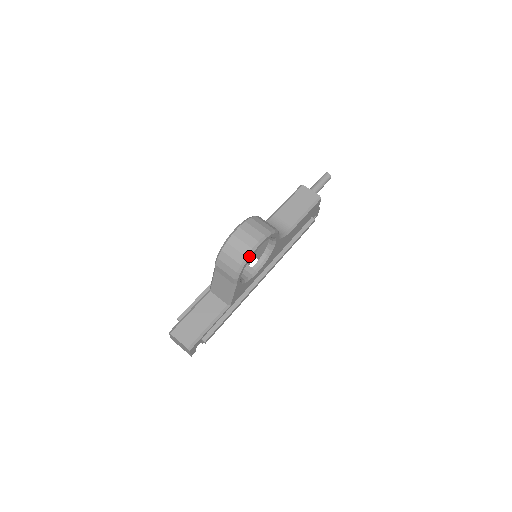
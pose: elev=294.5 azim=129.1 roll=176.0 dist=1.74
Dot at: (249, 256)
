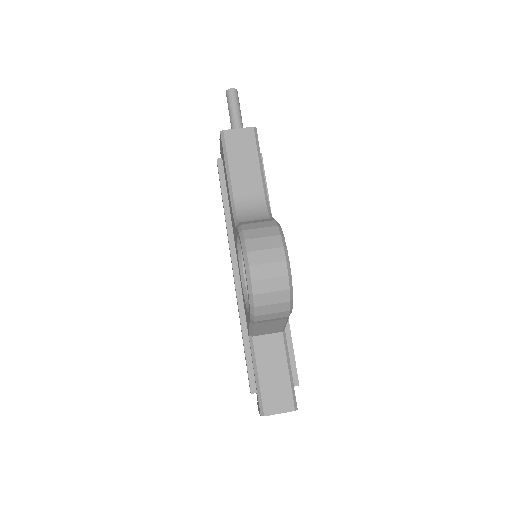
Dot at: (291, 285)
